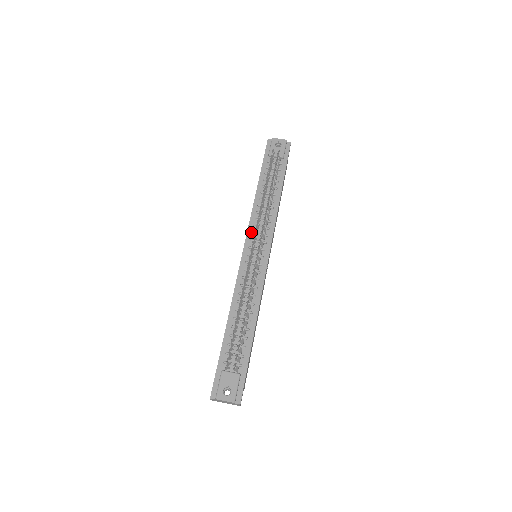
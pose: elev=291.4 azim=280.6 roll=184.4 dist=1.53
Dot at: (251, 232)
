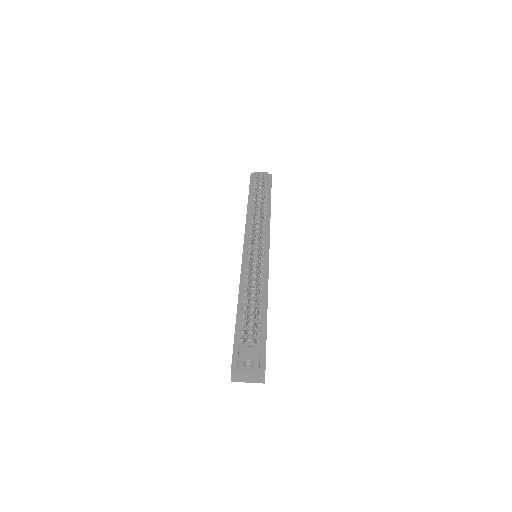
Dot at: (248, 236)
